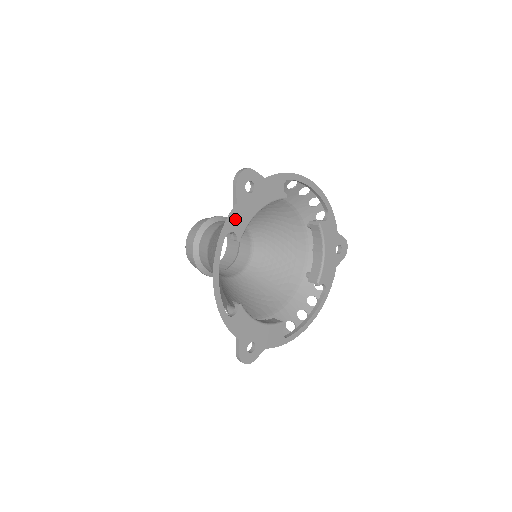
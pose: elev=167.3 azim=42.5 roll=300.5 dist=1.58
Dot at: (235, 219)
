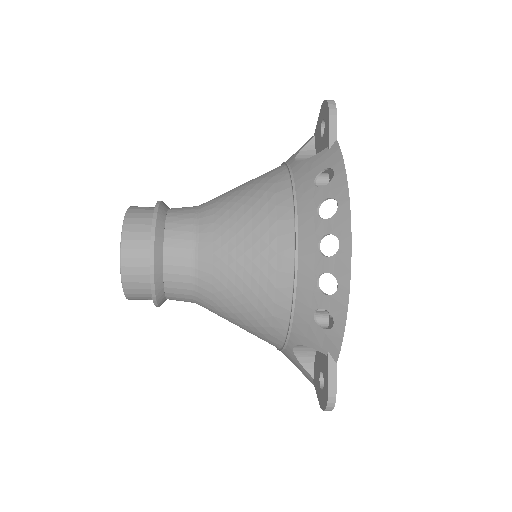
Dot at: occluded
